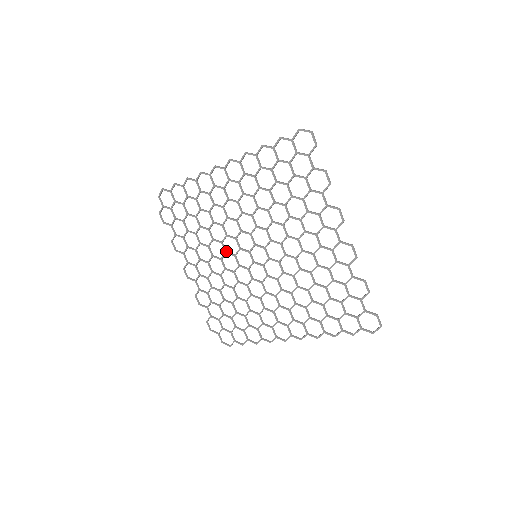
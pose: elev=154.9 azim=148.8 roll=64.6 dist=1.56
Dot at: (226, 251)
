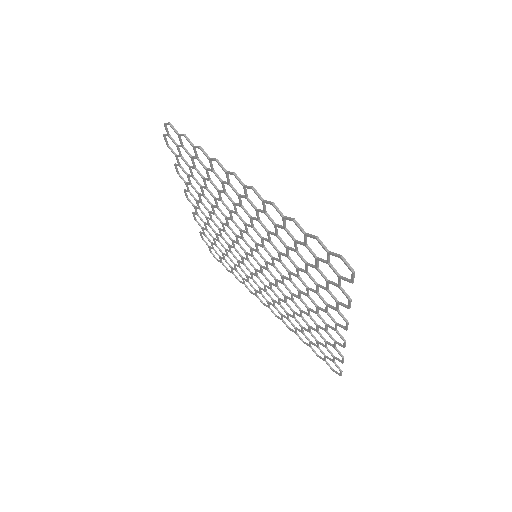
Dot at: occluded
